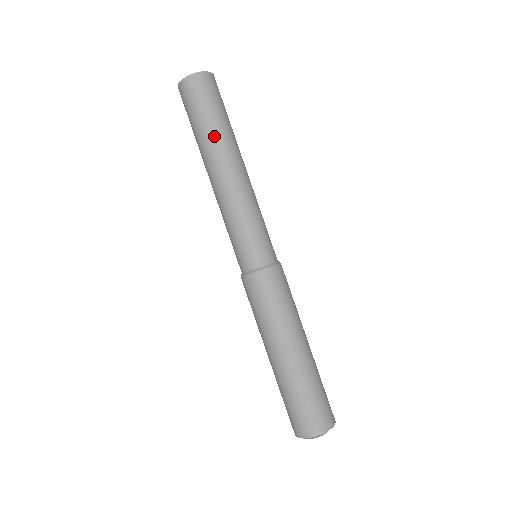
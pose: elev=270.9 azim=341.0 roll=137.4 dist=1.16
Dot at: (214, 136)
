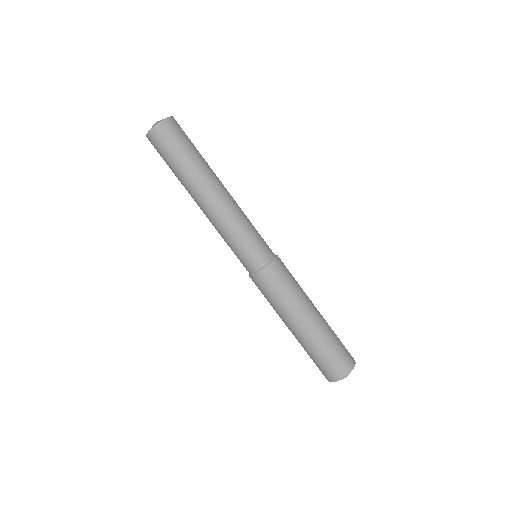
Dot at: (184, 179)
